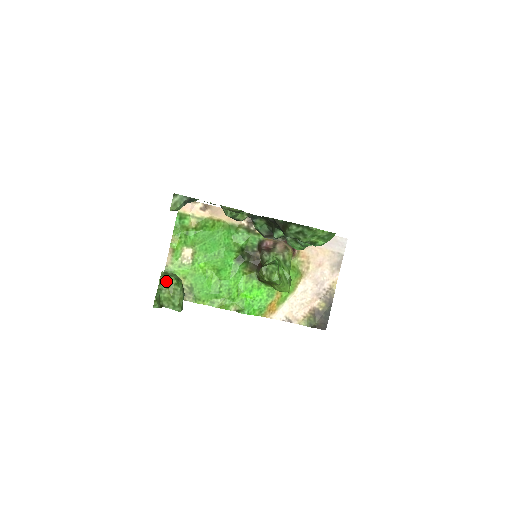
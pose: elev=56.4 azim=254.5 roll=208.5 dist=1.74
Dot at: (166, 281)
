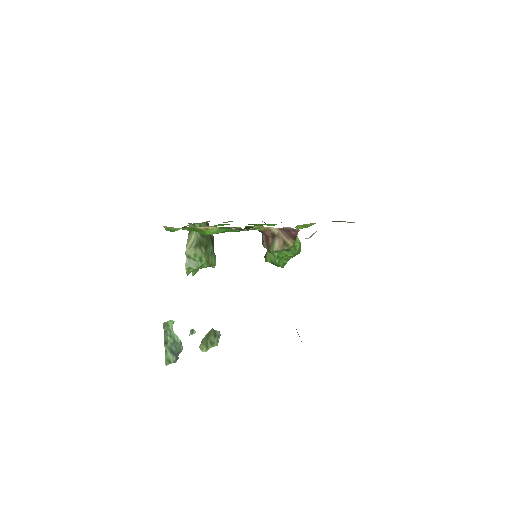
Dot at: occluded
